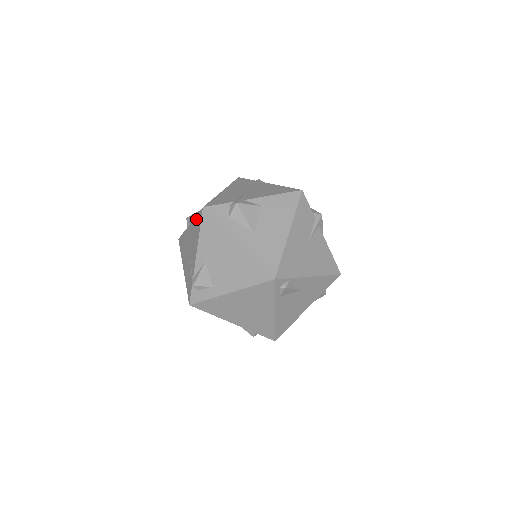
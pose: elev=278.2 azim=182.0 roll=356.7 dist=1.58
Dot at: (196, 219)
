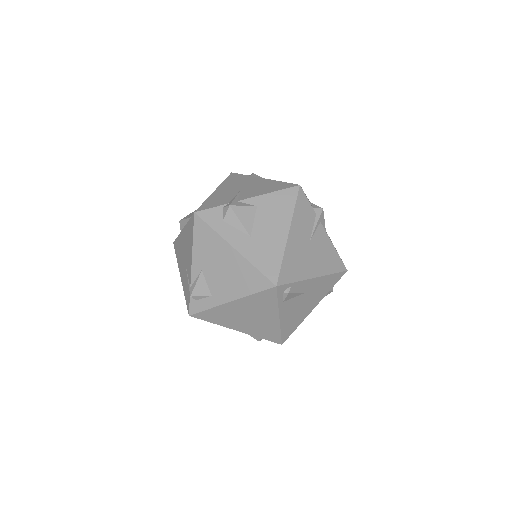
Dot at: (188, 224)
